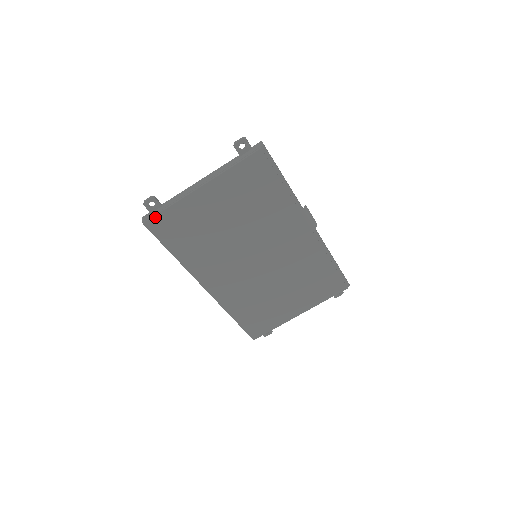
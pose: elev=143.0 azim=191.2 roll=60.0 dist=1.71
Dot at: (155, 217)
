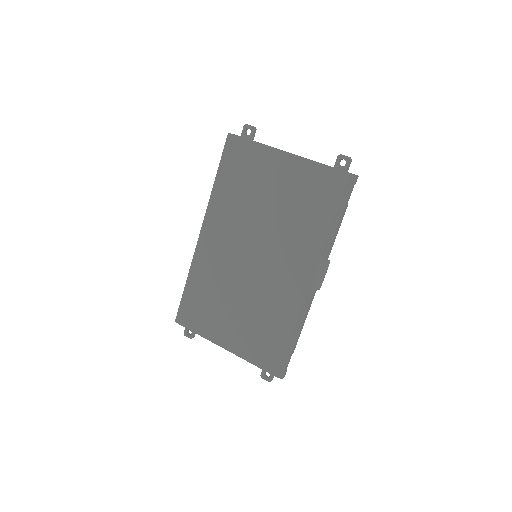
Dot at: (239, 138)
